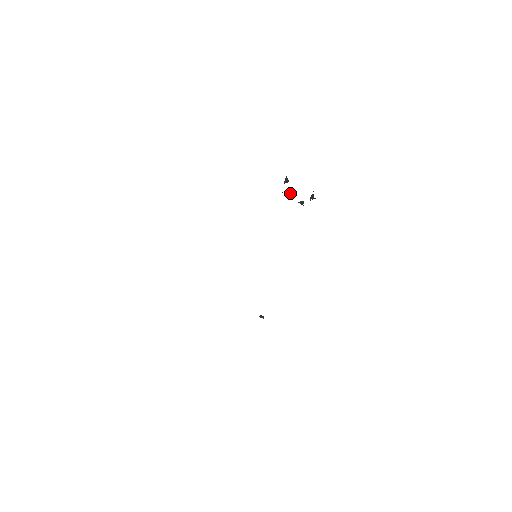
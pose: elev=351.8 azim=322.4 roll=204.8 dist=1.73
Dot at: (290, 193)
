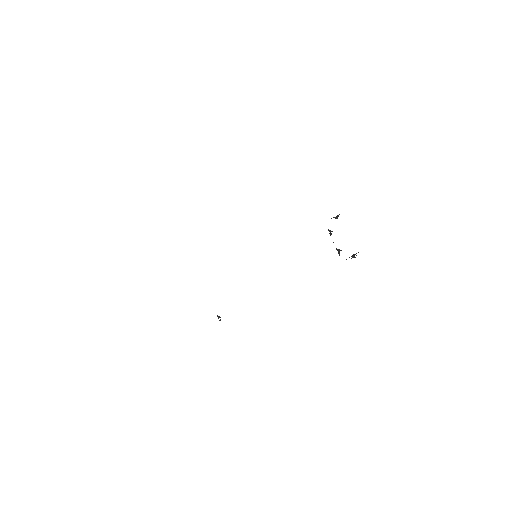
Dot at: (332, 231)
